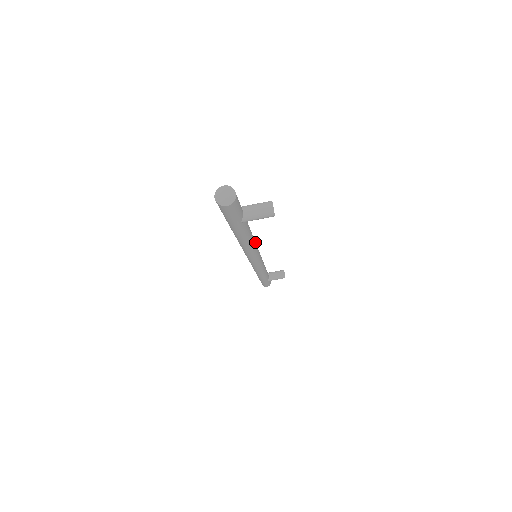
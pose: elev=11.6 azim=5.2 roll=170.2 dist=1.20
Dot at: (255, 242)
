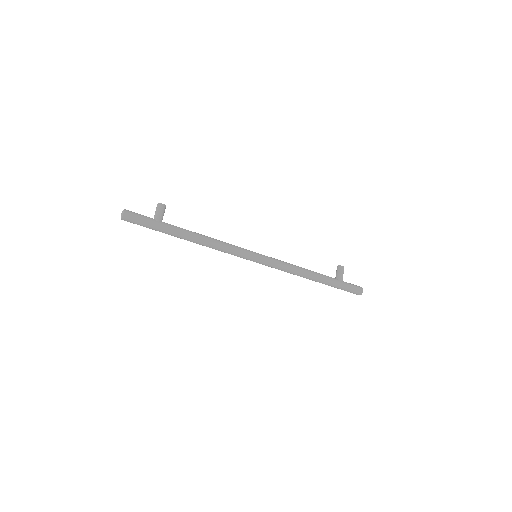
Dot at: (221, 241)
